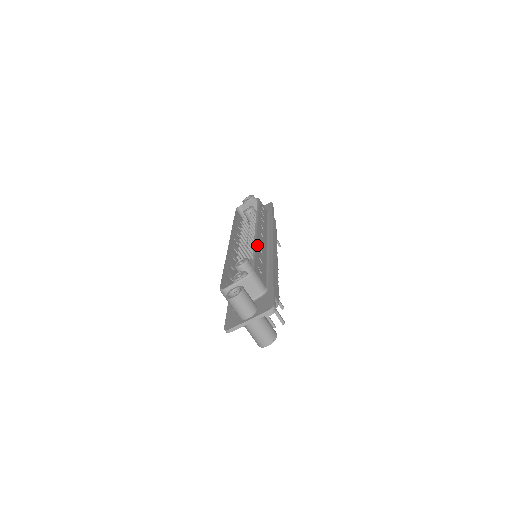
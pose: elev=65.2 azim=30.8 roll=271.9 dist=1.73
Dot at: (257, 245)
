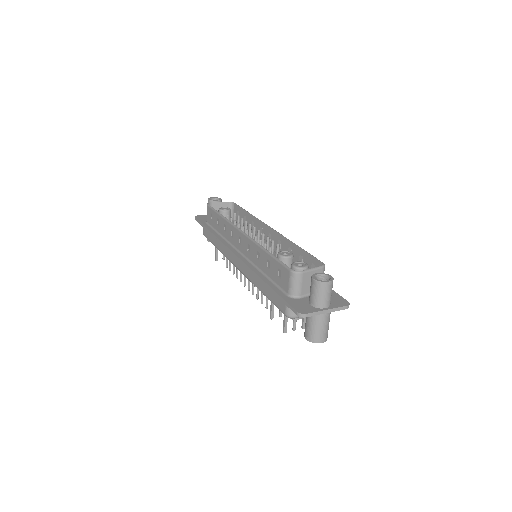
Dot at: (291, 244)
